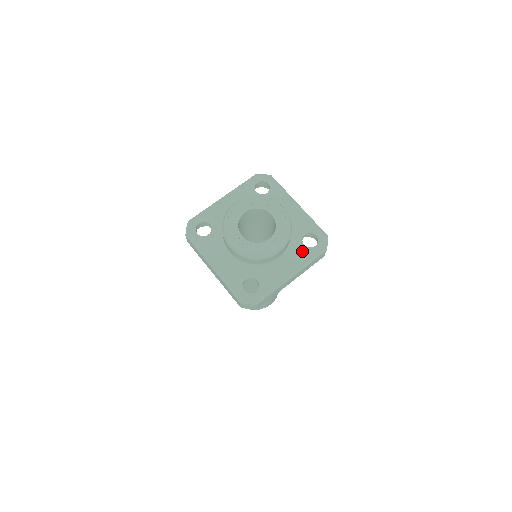
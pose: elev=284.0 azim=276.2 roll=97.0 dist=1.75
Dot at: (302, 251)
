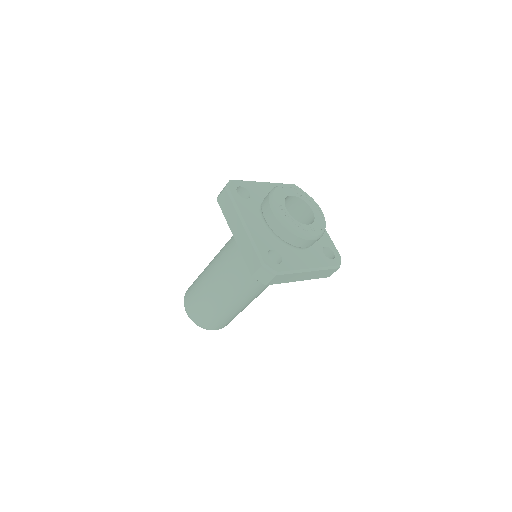
Dot at: (321, 256)
